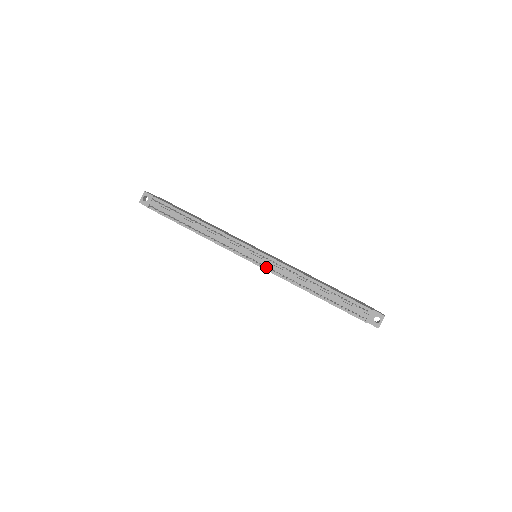
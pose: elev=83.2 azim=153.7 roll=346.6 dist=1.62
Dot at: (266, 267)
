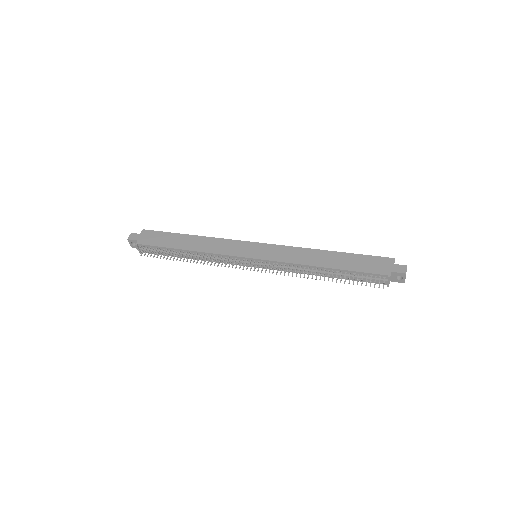
Dot at: occluded
